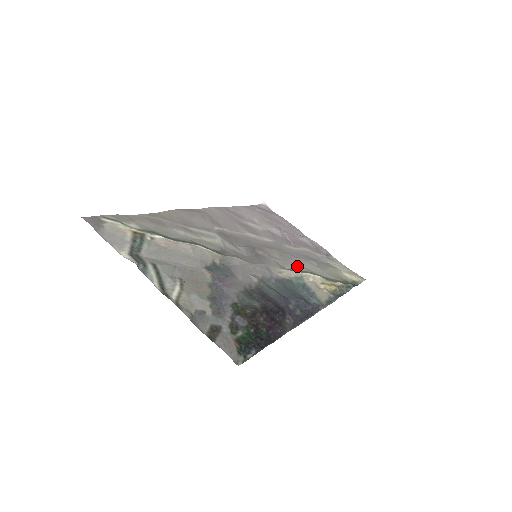
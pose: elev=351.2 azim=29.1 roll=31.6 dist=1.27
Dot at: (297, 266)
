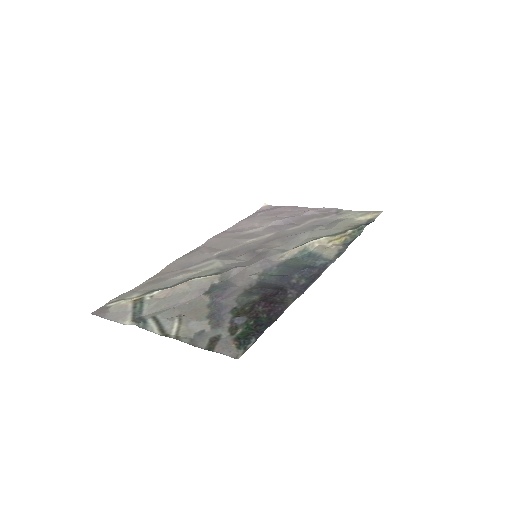
Dot at: (301, 241)
